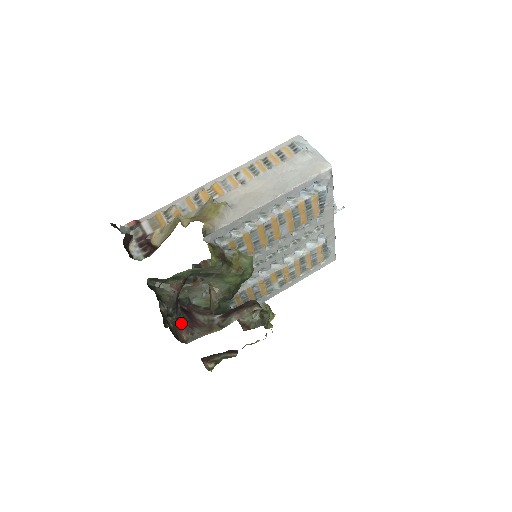
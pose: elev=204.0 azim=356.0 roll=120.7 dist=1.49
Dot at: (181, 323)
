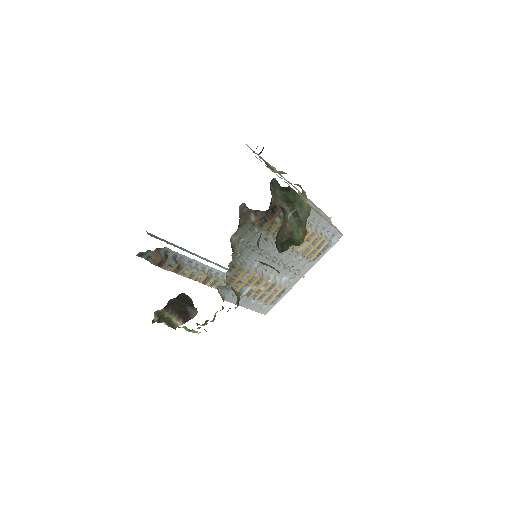
Dot at: occluded
